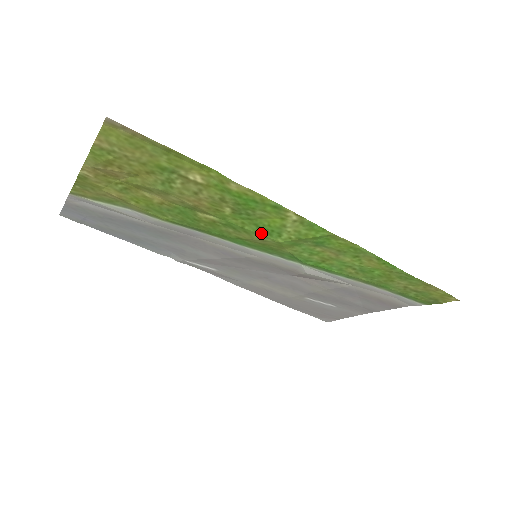
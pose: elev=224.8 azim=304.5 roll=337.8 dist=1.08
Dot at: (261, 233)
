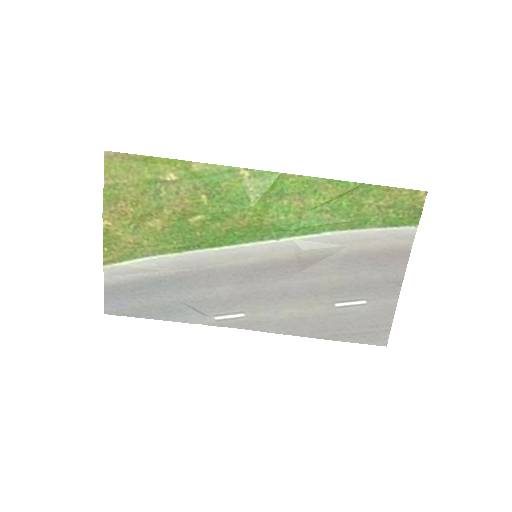
Dot at: (237, 208)
